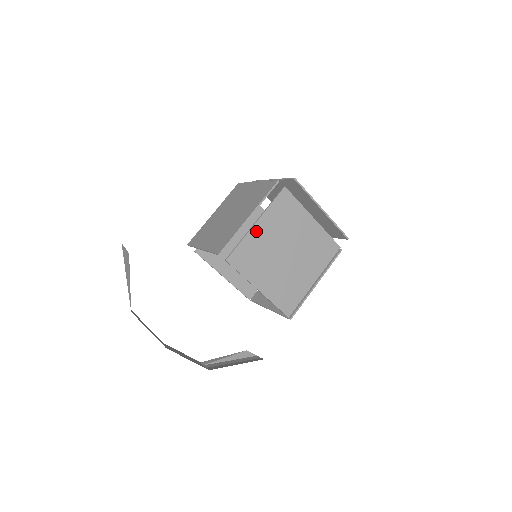
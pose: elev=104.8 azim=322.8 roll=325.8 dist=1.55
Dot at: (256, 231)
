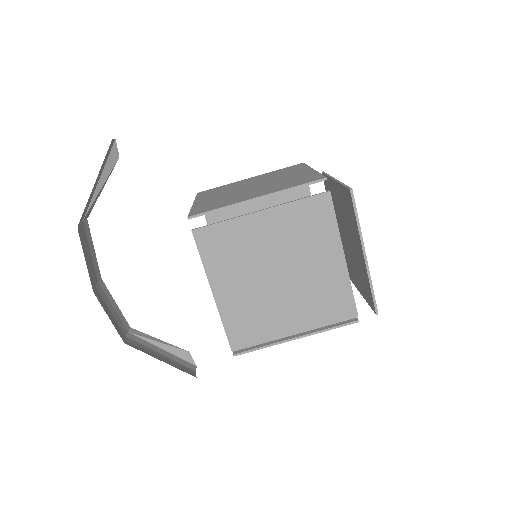
Dot at: (254, 221)
